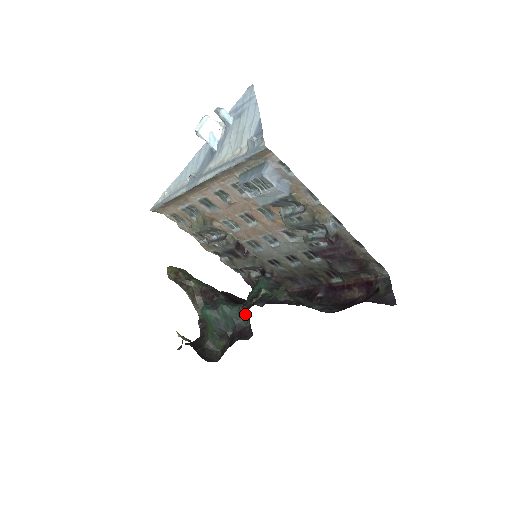
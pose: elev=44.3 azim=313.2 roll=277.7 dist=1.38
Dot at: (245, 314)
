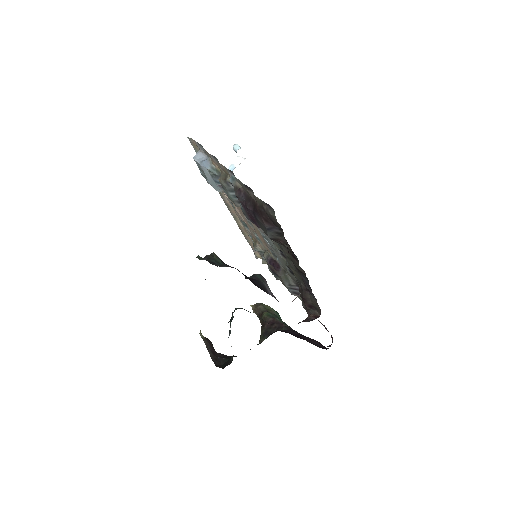
Dot at: occluded
